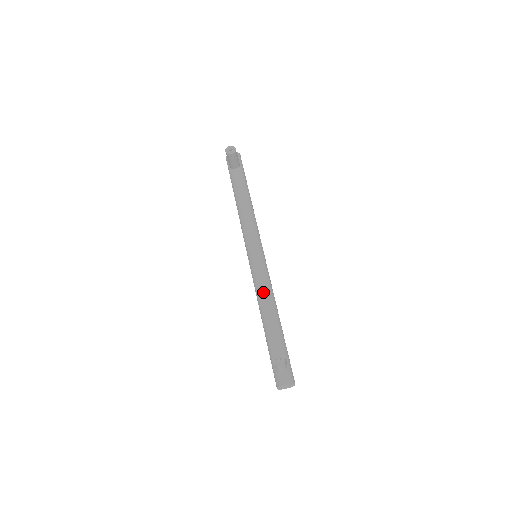
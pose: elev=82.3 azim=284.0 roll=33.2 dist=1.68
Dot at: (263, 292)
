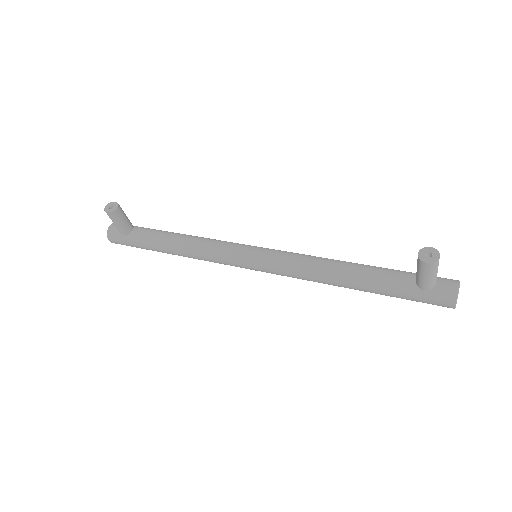
Dot at: (311, 262)
